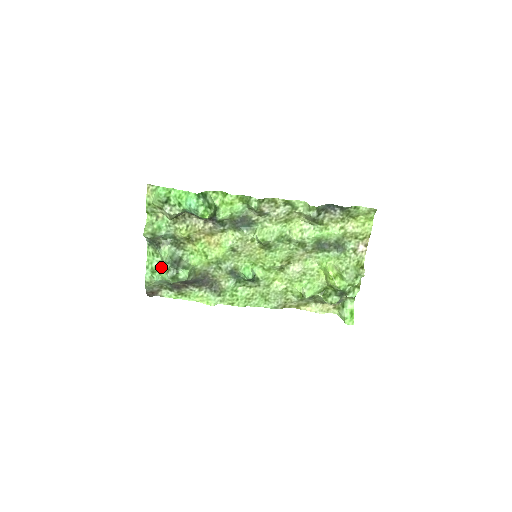
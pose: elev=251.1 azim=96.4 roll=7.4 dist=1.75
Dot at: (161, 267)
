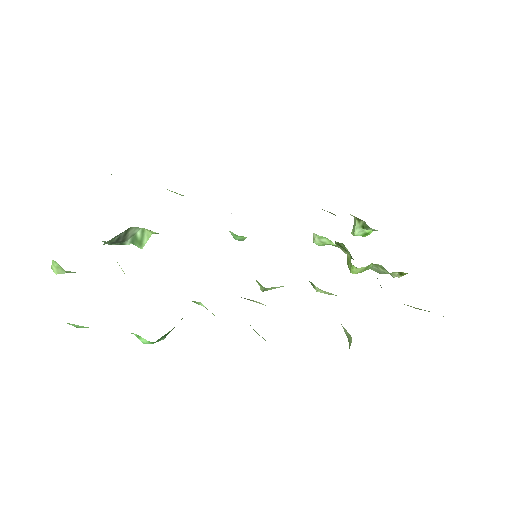
Dot at: occluded
